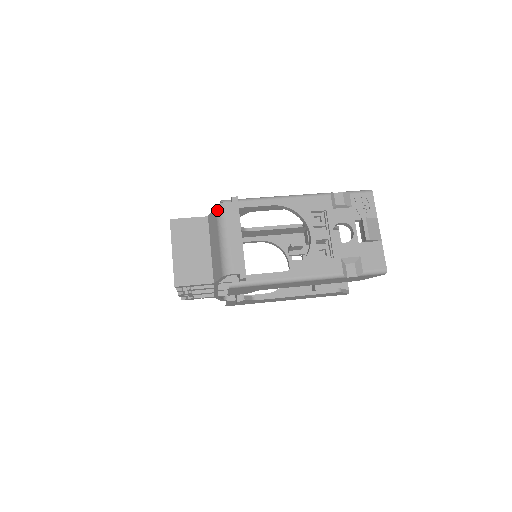
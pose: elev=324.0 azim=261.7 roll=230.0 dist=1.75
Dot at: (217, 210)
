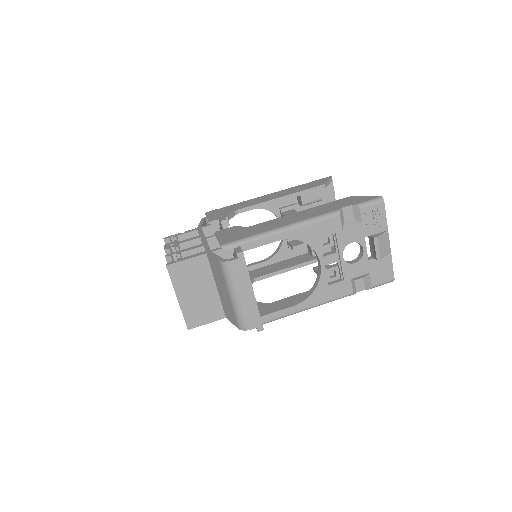
Dot at: (222, 267)
